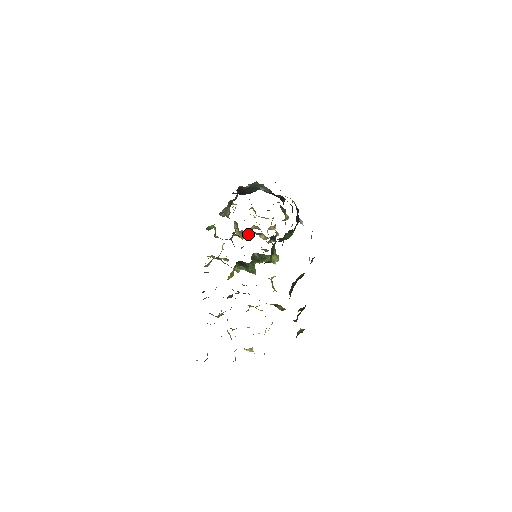
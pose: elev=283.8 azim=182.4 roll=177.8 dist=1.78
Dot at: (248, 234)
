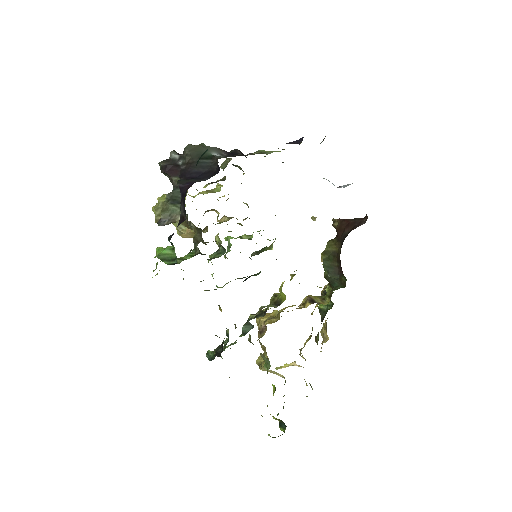
Dot at: (206, 228)
